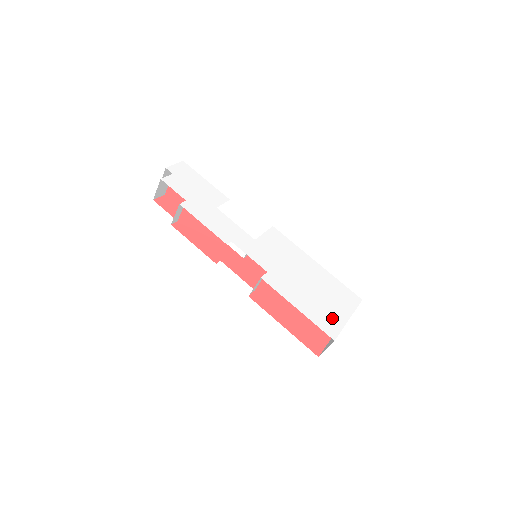
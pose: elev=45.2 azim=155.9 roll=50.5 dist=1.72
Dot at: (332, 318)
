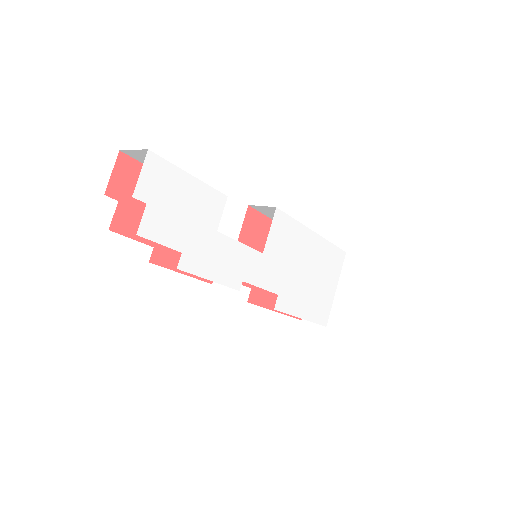
Dot at: (325, 302)
